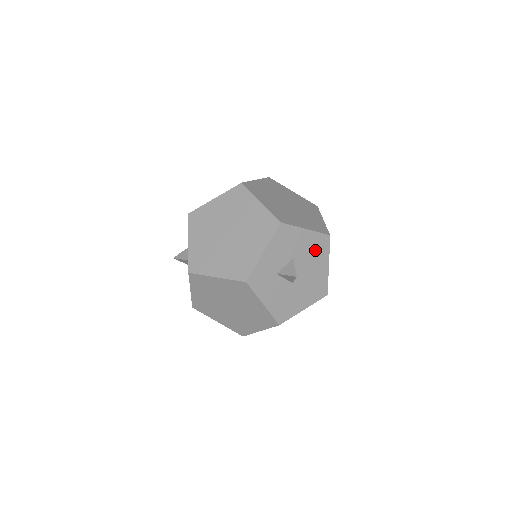
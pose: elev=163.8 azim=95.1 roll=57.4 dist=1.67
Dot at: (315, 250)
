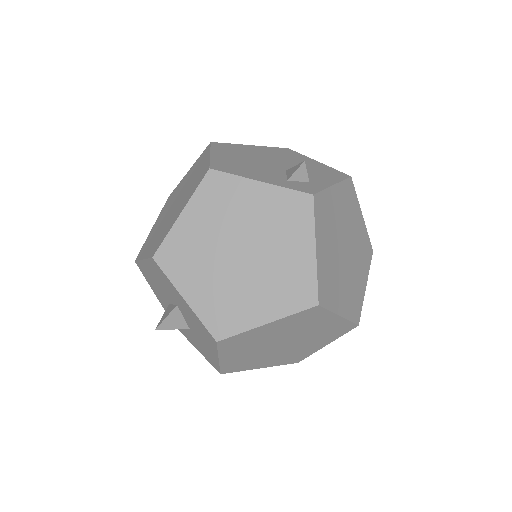
Dot at: occluded
